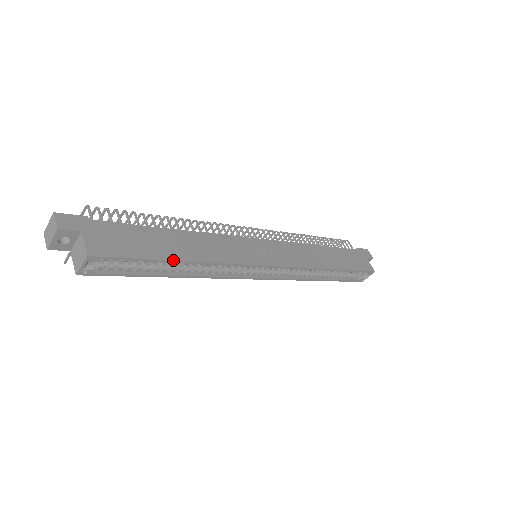
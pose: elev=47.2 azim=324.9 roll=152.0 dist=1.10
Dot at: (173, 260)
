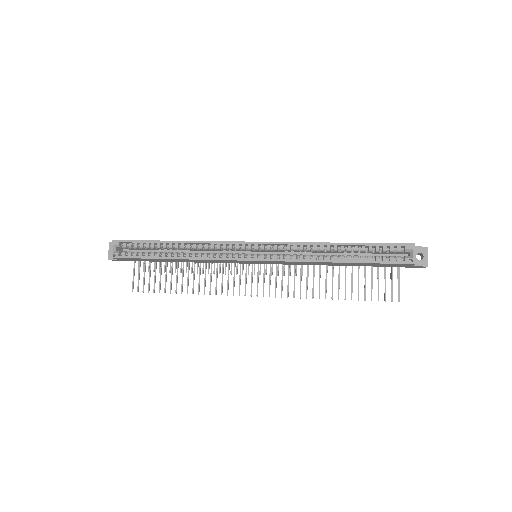
Dot at: (163, 241)
